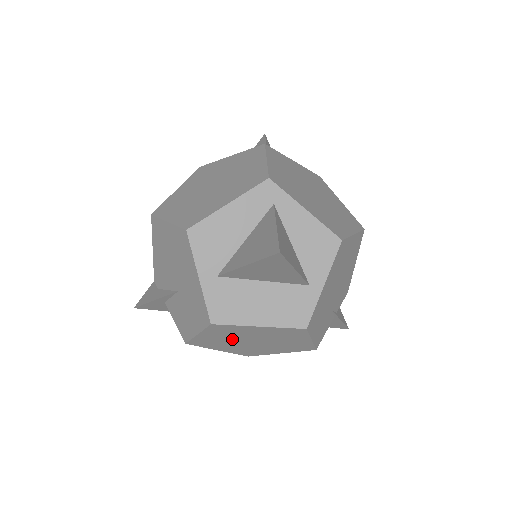
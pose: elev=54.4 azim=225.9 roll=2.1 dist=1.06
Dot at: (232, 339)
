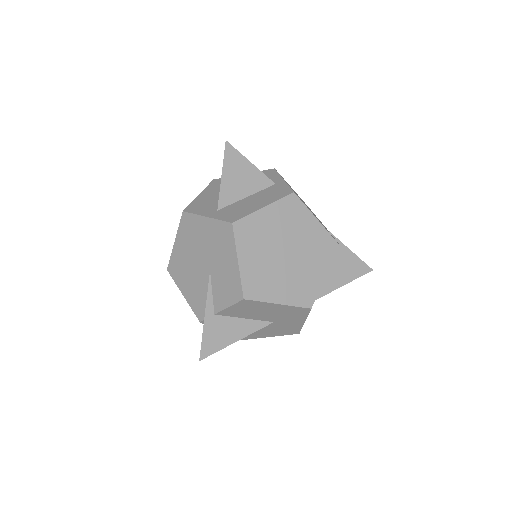
Dot at: (267, 257)
